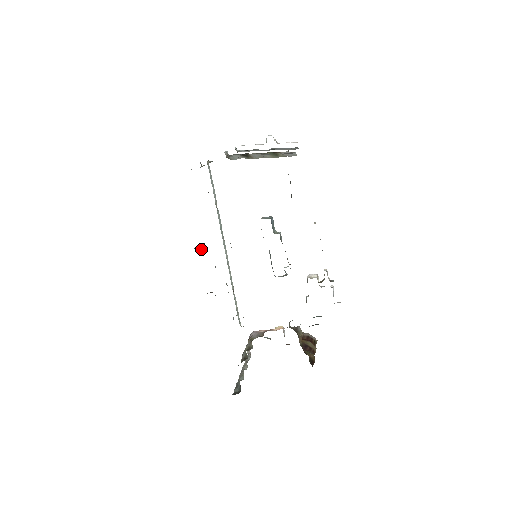
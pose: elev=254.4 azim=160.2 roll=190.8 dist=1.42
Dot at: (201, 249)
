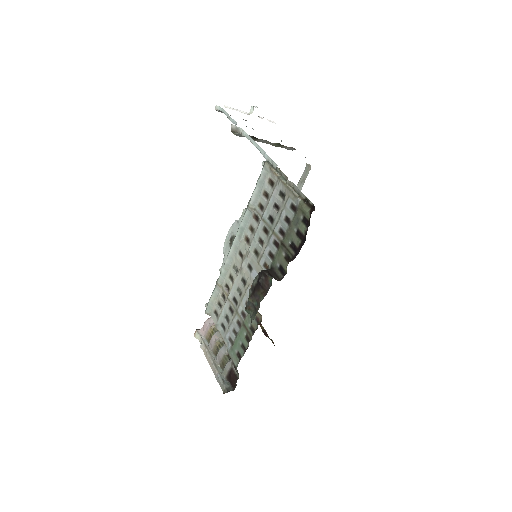
Dot at: (275, 277)
